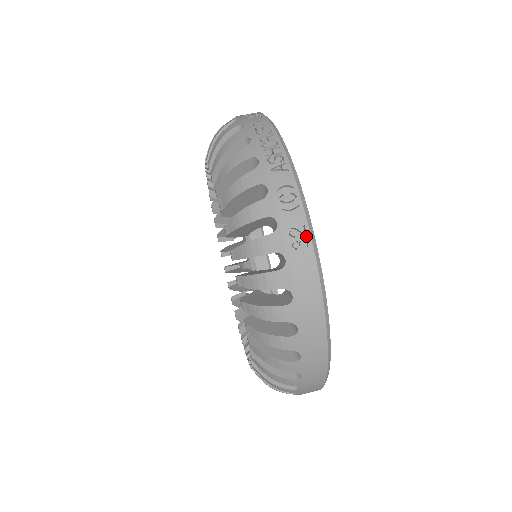
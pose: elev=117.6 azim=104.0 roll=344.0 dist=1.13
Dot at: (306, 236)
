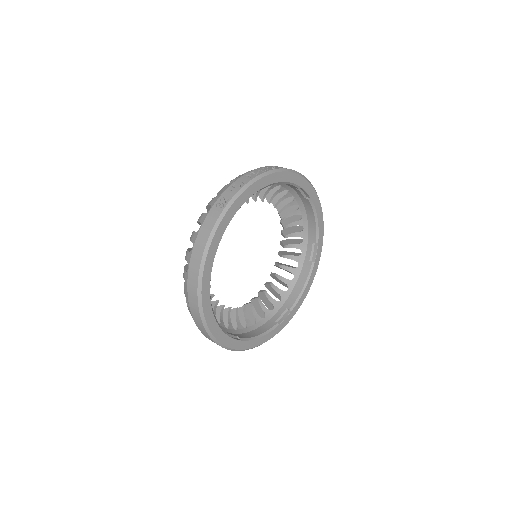
Dot at: (225, 203)
